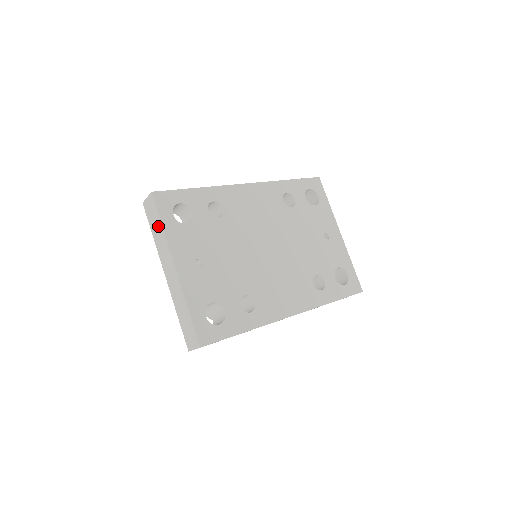
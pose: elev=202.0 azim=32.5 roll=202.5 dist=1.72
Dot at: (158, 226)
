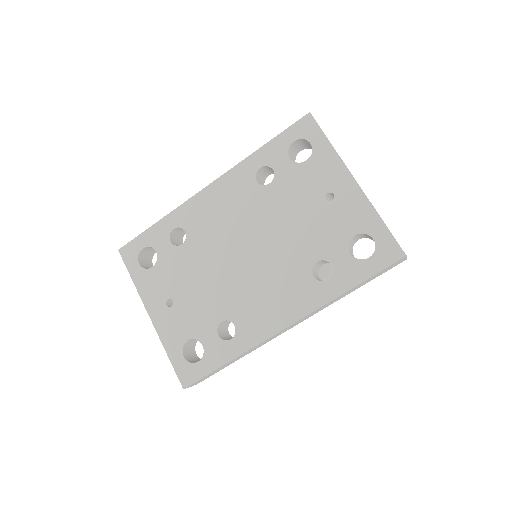
Dot at: occluded
